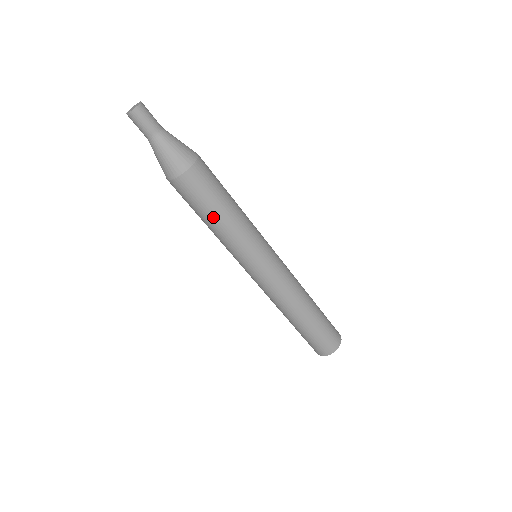
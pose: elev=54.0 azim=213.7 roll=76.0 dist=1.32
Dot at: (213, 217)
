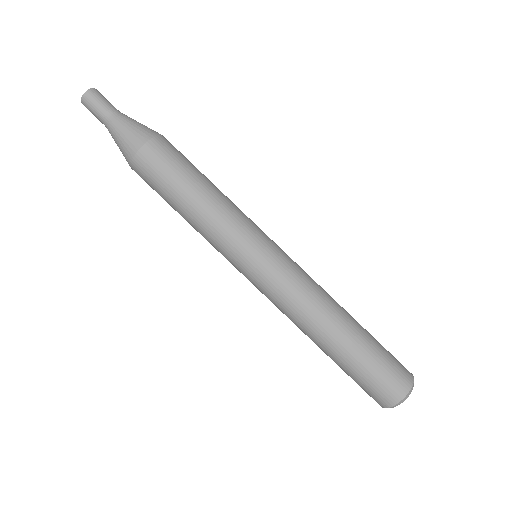
Dot at: (195, 187)
